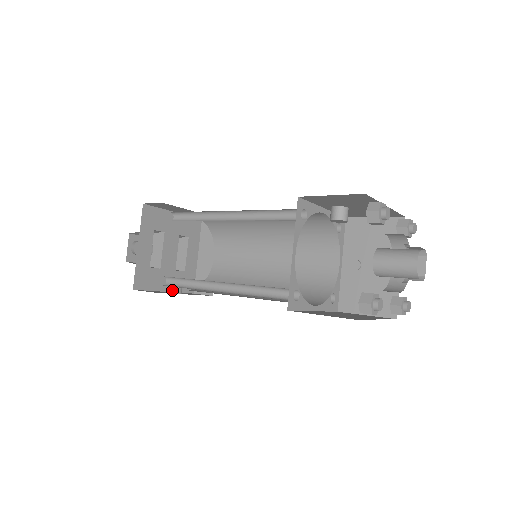
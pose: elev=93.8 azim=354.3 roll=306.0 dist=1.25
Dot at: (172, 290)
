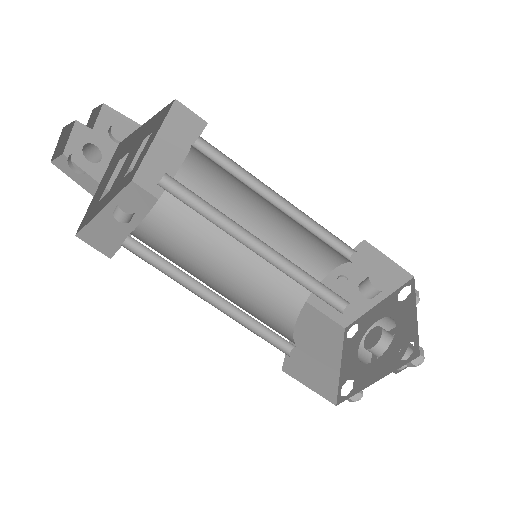
Dot at: (122, 220)
